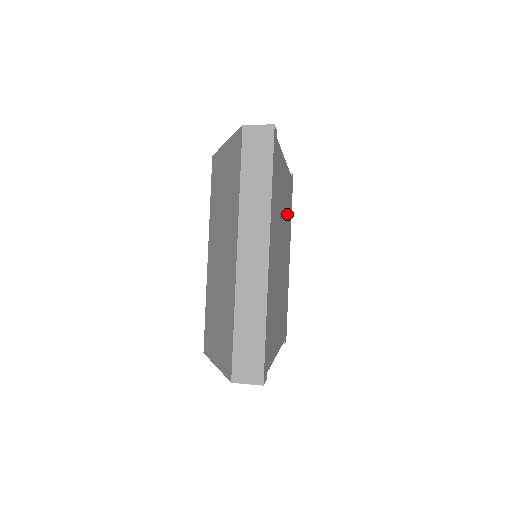
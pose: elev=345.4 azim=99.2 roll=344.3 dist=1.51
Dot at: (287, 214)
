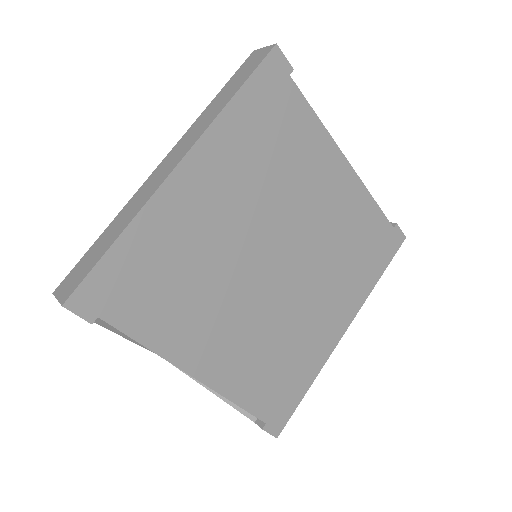
Dot at: (343, 246)
